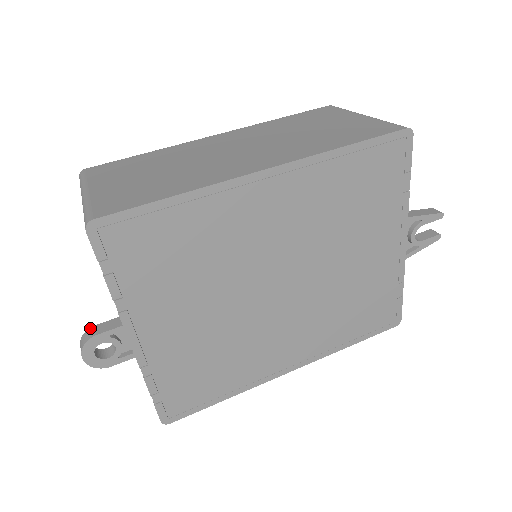
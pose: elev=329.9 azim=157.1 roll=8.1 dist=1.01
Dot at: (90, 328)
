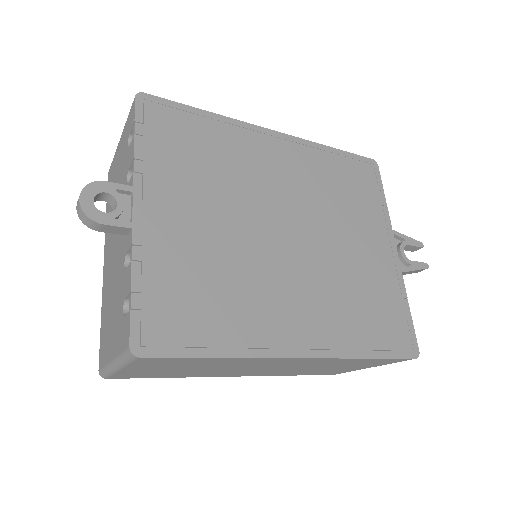
Dot at: occluded
